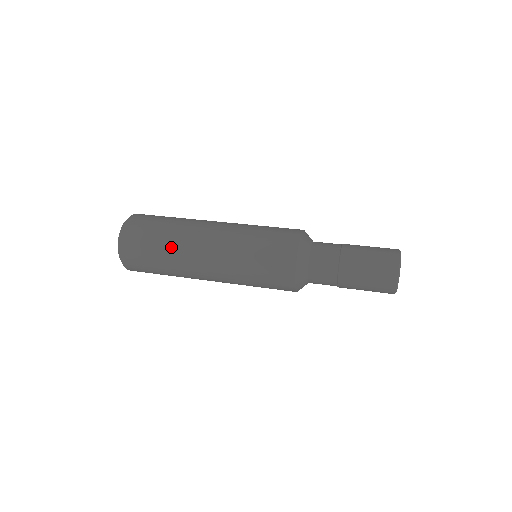
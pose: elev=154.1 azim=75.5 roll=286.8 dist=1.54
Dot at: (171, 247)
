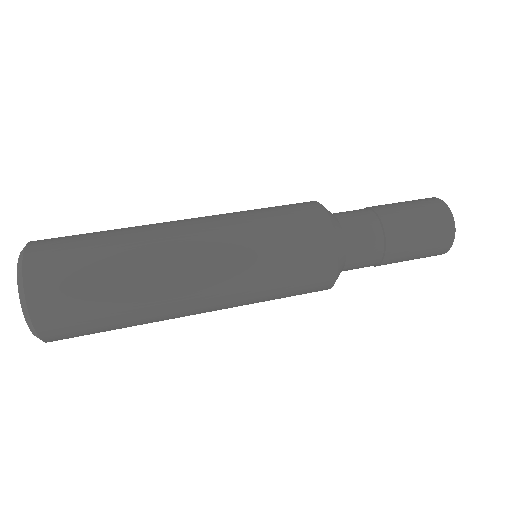
Dot at: (140, 318)
